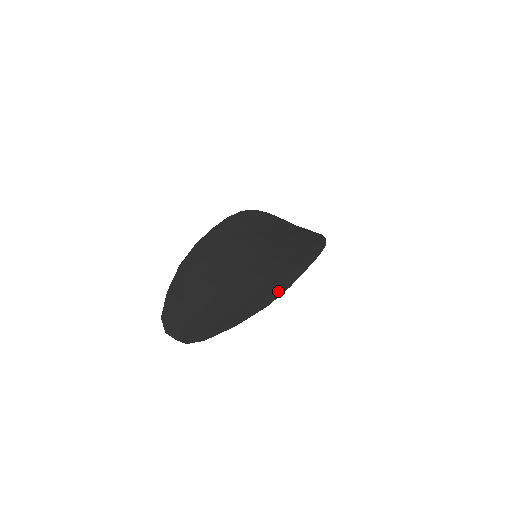
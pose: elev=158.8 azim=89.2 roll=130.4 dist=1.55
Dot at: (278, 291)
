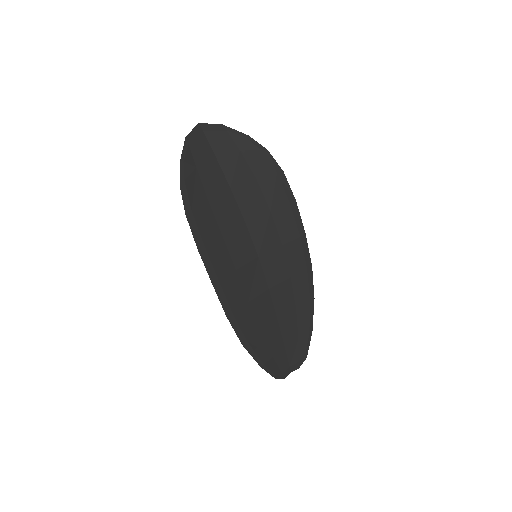
Dot at: (310, 279)
